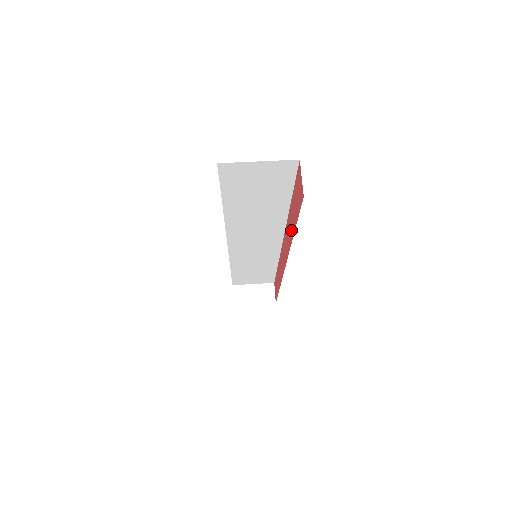
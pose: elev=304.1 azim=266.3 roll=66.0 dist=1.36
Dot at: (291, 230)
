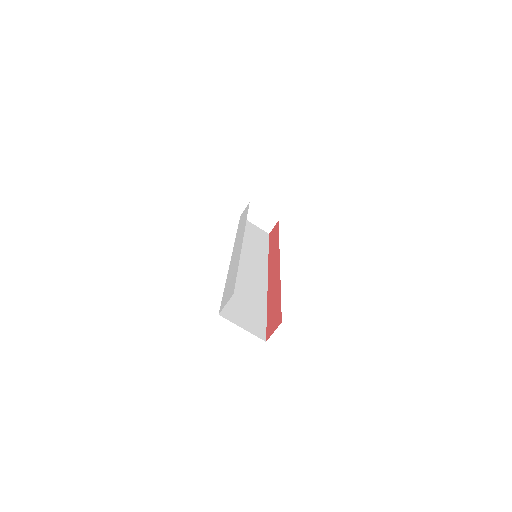
Dot at: (271, 297)
